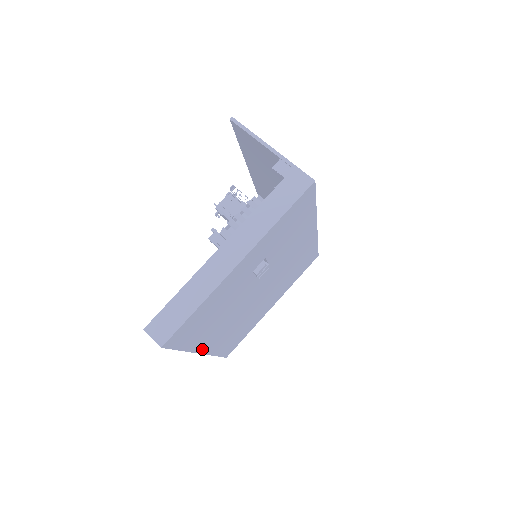
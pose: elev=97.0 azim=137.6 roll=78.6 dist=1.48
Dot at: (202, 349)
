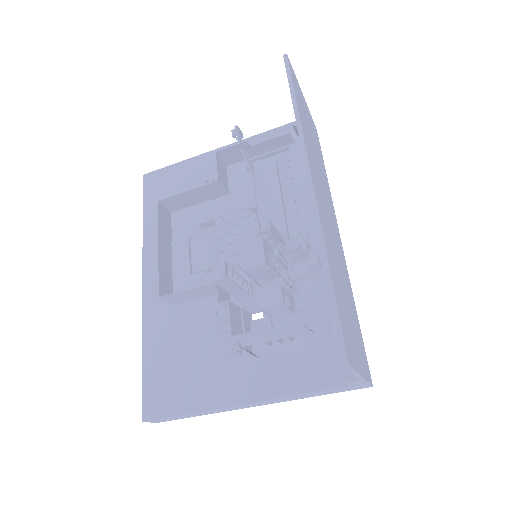
Dot at: occluded
